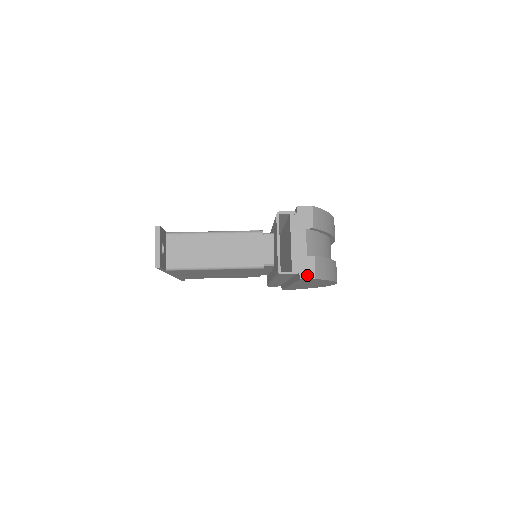
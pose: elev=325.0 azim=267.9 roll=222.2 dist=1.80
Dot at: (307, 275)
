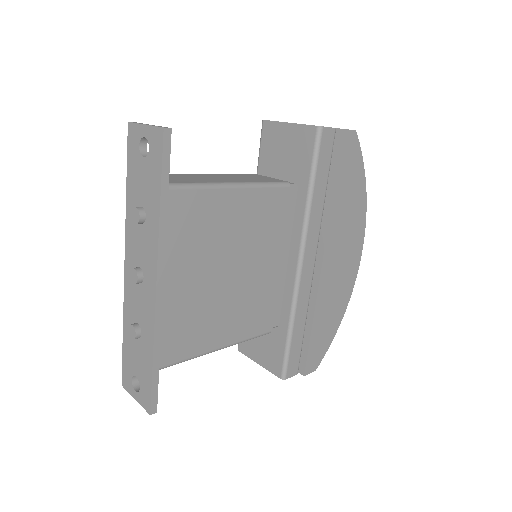
Dot at: occluded
